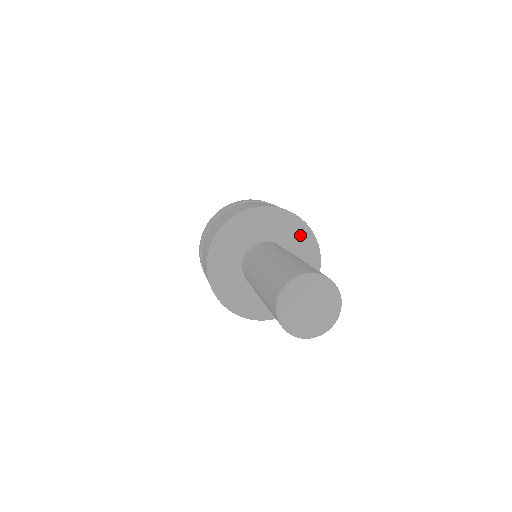
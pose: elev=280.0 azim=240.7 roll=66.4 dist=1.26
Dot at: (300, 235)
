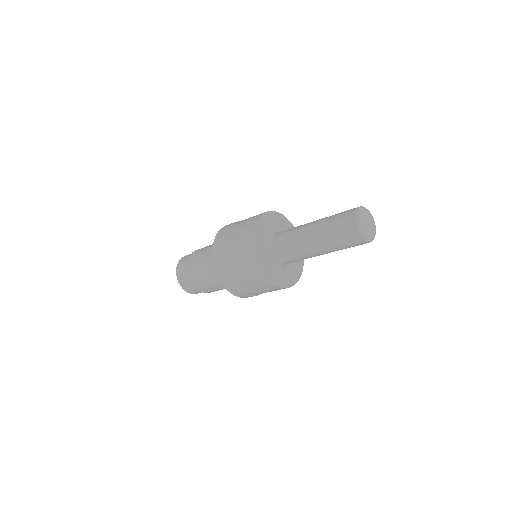
Dot at: (289, 228)
